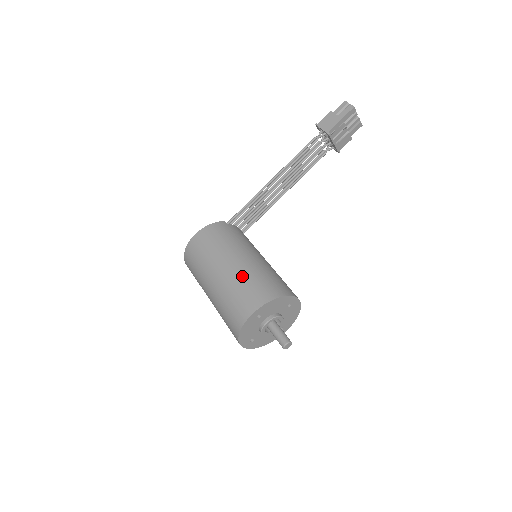
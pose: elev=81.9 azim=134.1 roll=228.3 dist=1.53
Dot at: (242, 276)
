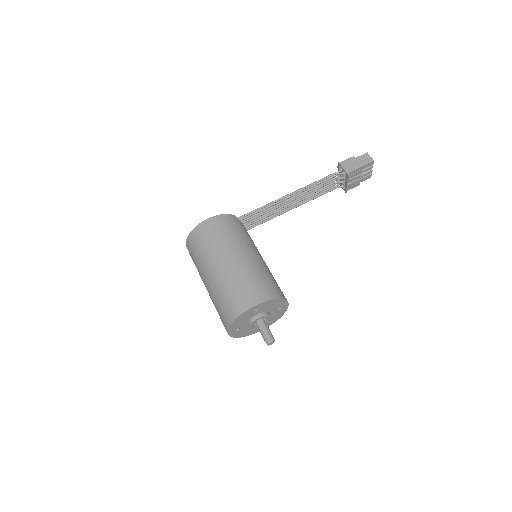
Dot at: (249, 270)
